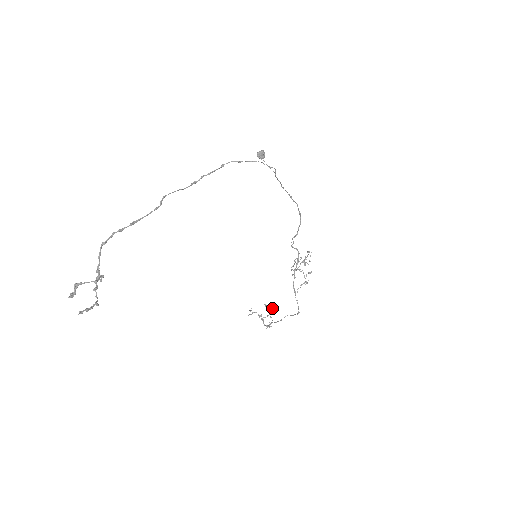
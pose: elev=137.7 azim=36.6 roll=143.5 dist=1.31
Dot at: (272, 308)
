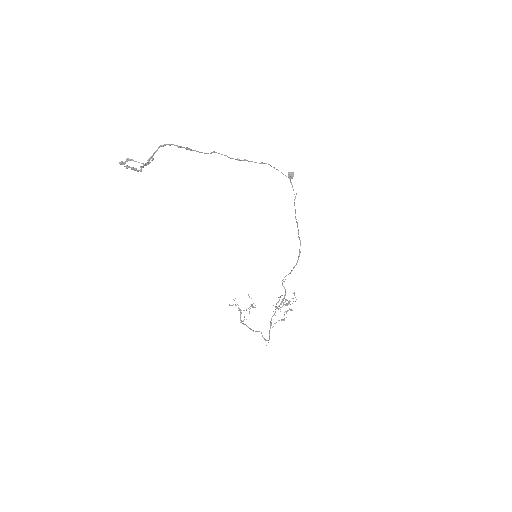
Dot at: occluded
